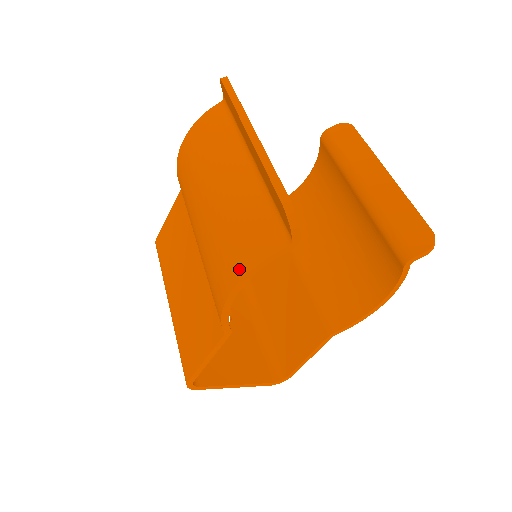
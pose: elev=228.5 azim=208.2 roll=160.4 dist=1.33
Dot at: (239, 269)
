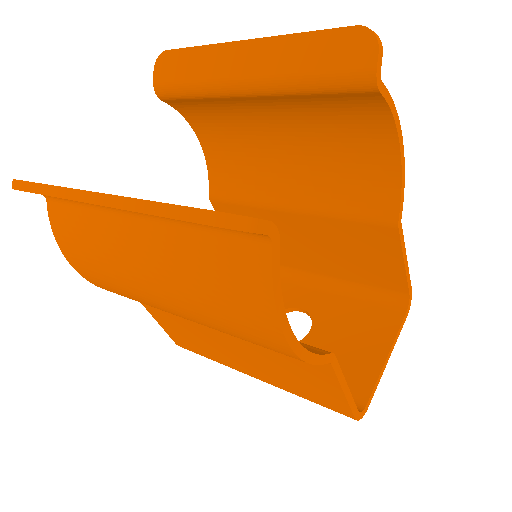
Dot at: (264, 319)
